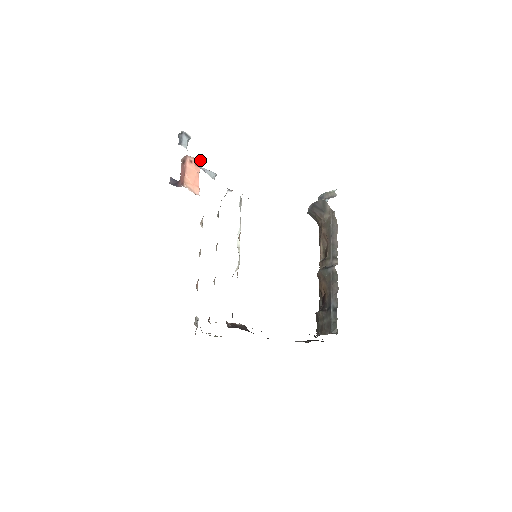
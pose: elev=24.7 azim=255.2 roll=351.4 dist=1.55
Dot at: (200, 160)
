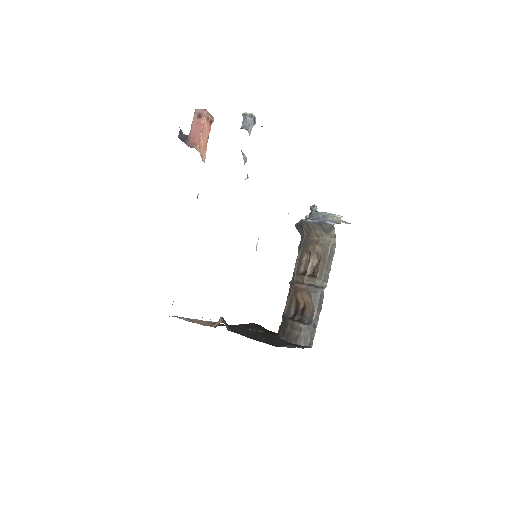
Dot at: occluded
